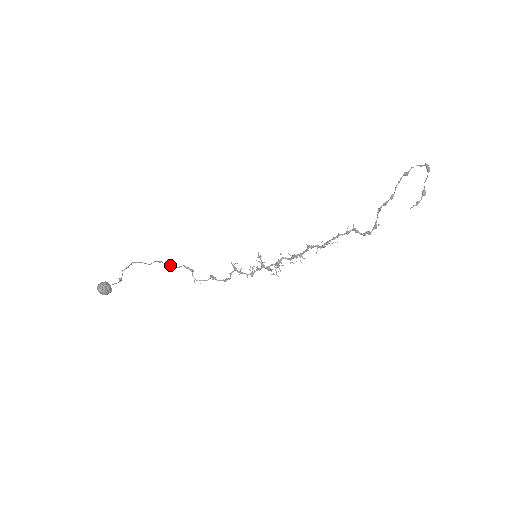
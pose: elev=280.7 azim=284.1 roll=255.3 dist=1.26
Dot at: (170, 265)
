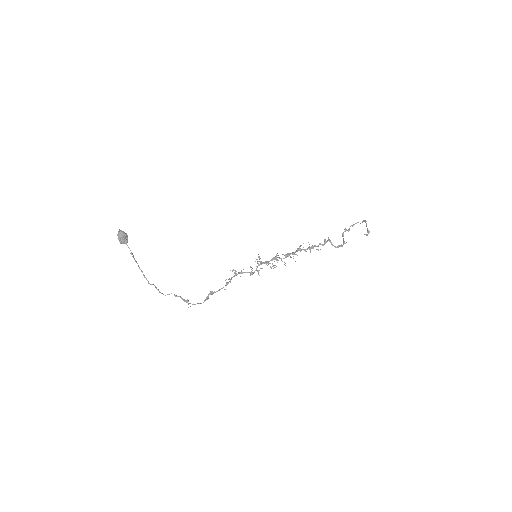
Dot at: occluded
